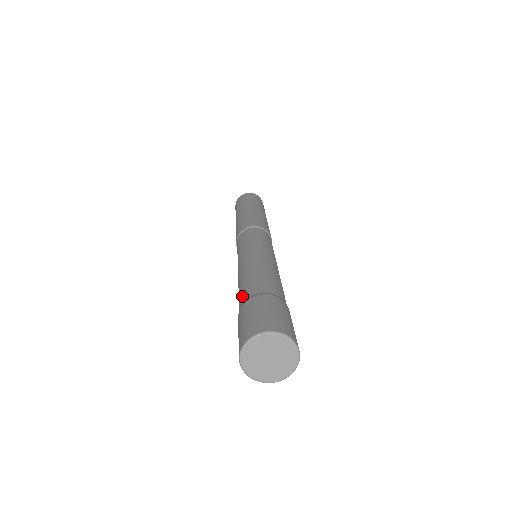
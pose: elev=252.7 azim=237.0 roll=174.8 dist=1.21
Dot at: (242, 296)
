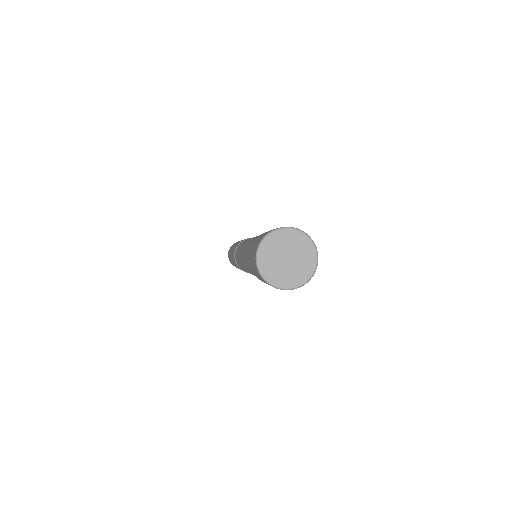
Dot at: (253, 240)
